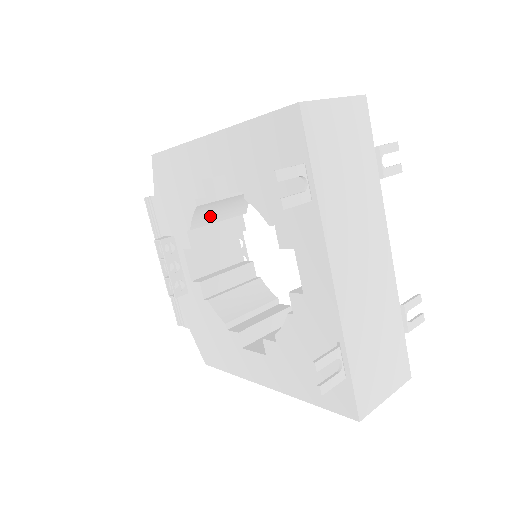
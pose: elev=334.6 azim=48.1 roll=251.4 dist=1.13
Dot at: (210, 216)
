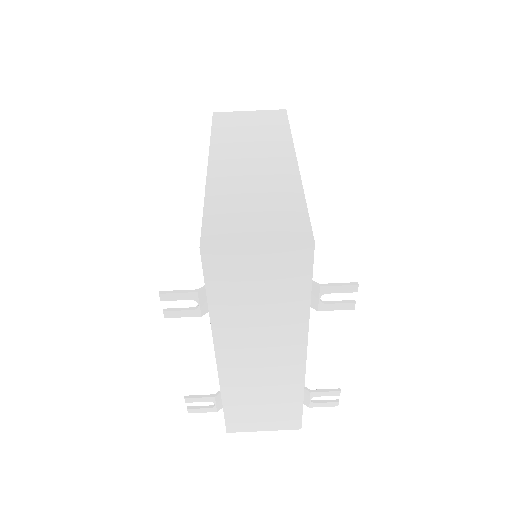
Dot at: occluded
